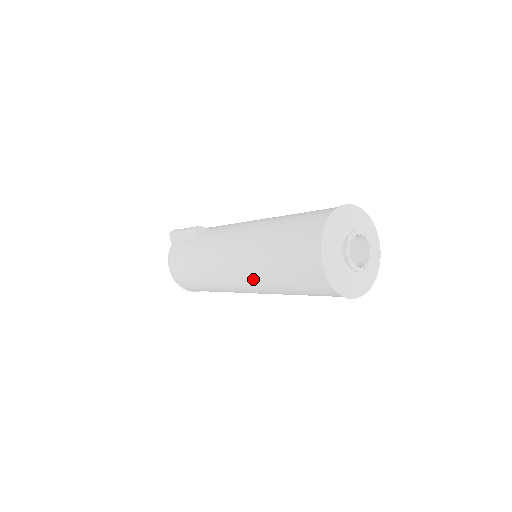
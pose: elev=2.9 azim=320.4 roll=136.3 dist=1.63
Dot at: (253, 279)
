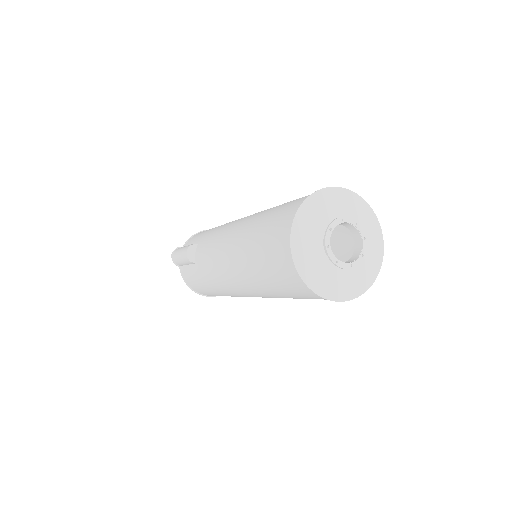
Dot at: (263, 296)
